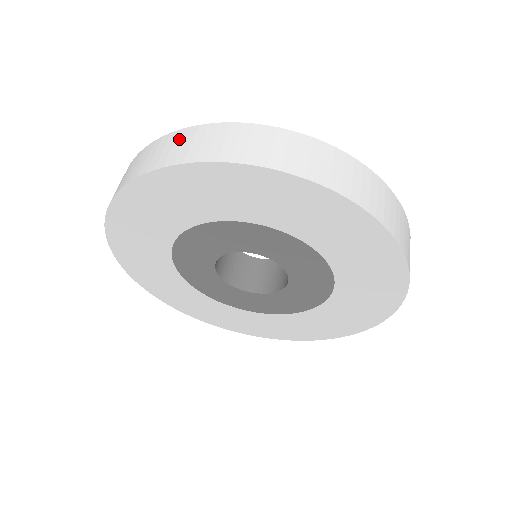
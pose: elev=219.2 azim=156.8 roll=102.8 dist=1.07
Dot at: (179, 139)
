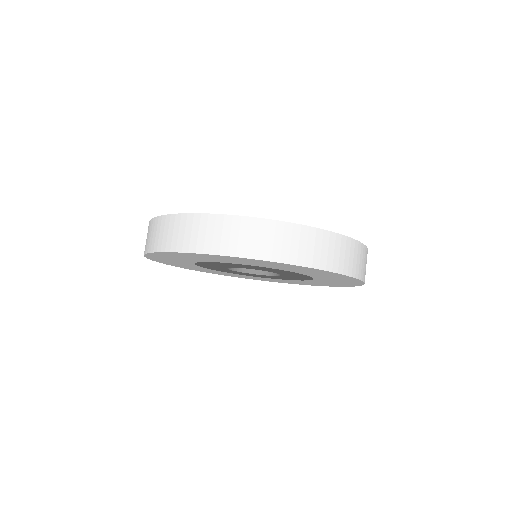
Dot at: (304, 237)
